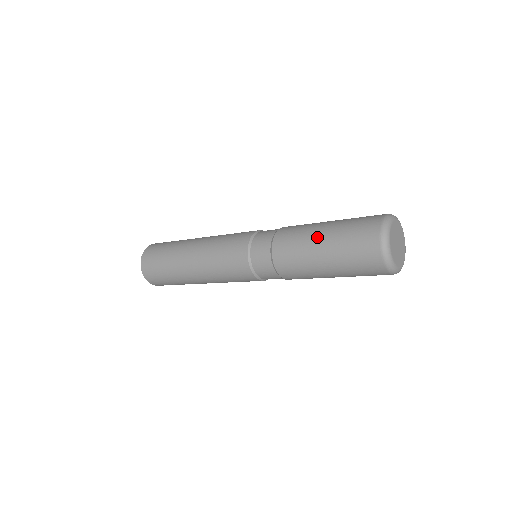
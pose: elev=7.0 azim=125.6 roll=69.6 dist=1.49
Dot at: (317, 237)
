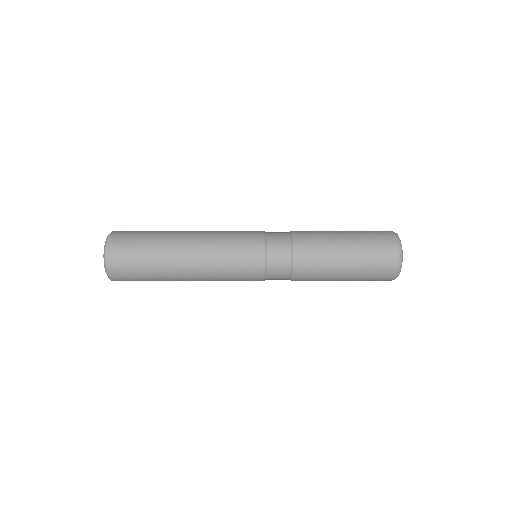
Dot at: (339, 276)
